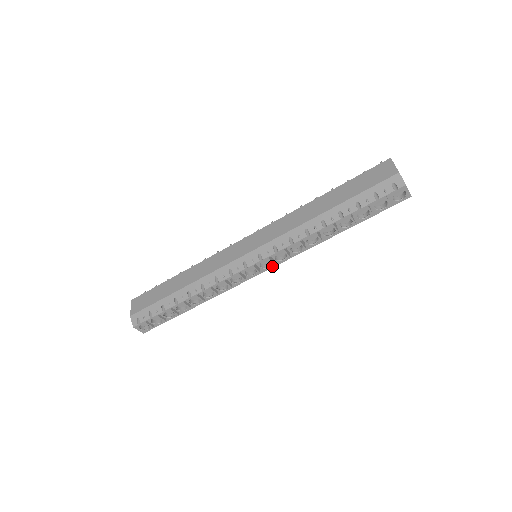
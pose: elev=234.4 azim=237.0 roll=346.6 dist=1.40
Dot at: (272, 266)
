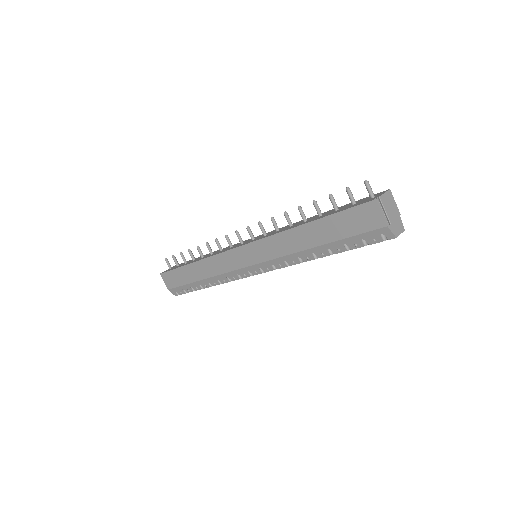
Dot at: occluded
